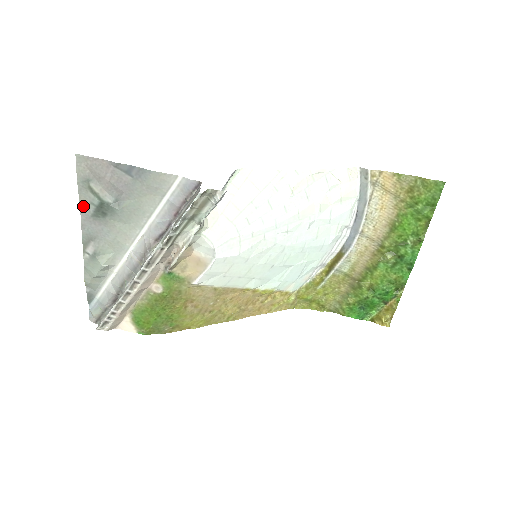
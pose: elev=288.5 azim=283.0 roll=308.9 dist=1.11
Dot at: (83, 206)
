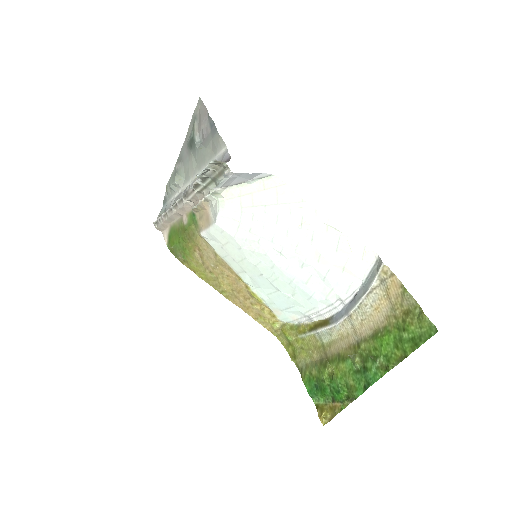
Dot at: (188, 135)
